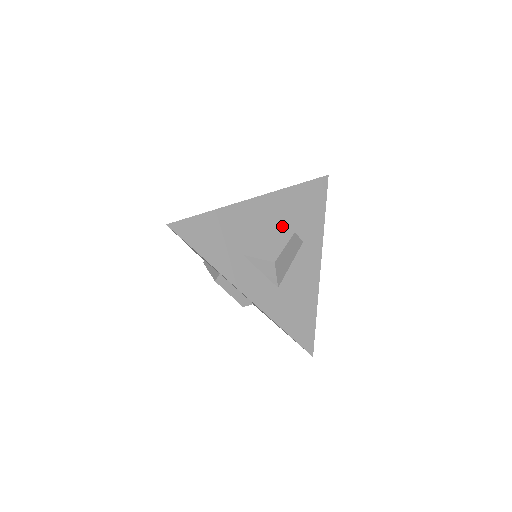
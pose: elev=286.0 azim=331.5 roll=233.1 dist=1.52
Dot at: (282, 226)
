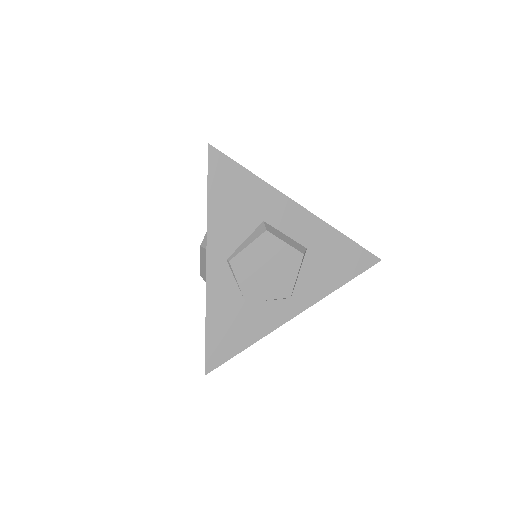
Dot at: occluded
